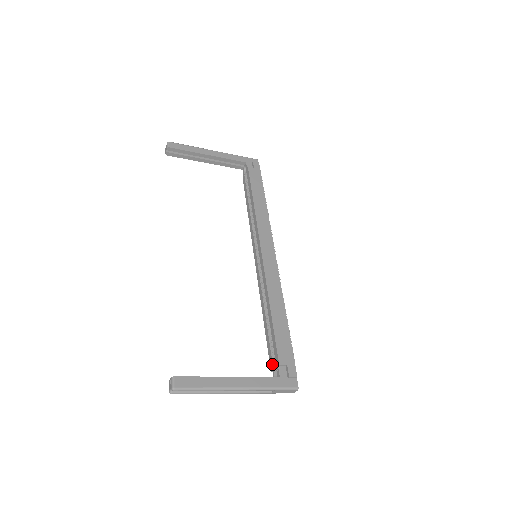
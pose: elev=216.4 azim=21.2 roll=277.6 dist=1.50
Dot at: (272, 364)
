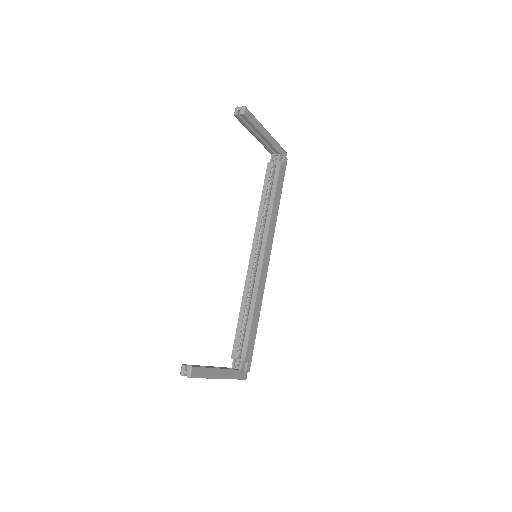
Dot at: (236, 354)
